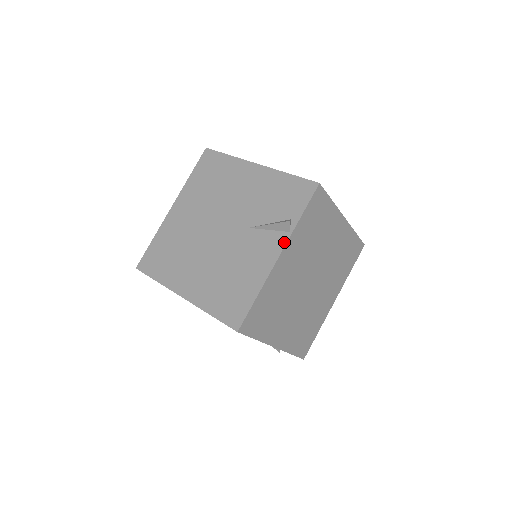
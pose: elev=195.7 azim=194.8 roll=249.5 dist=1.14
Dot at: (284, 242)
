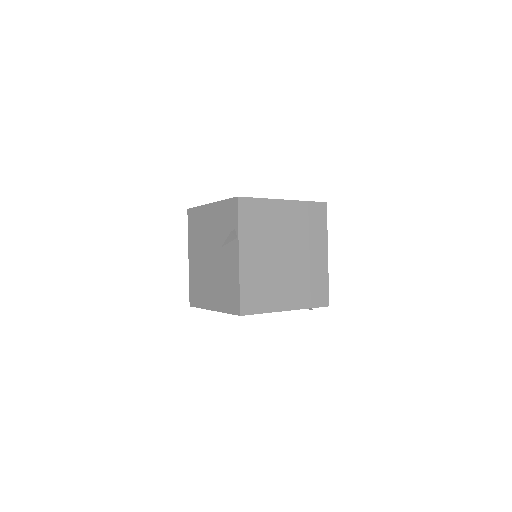
Dot at: (237, 246)
